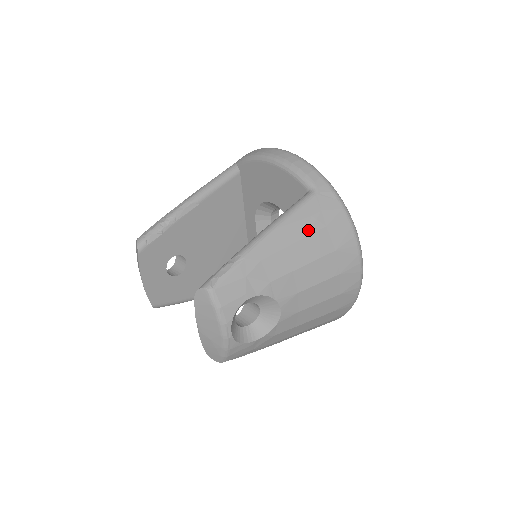
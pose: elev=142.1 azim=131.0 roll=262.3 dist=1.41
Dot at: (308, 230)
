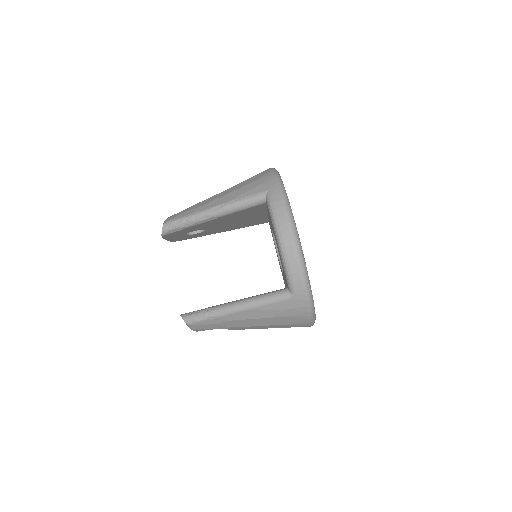
Dot at: (272, 315)
